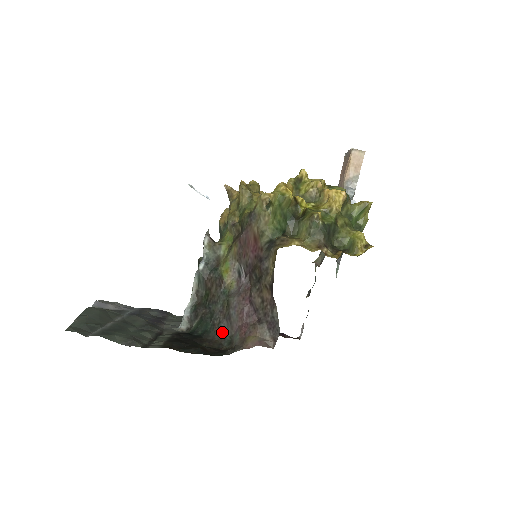
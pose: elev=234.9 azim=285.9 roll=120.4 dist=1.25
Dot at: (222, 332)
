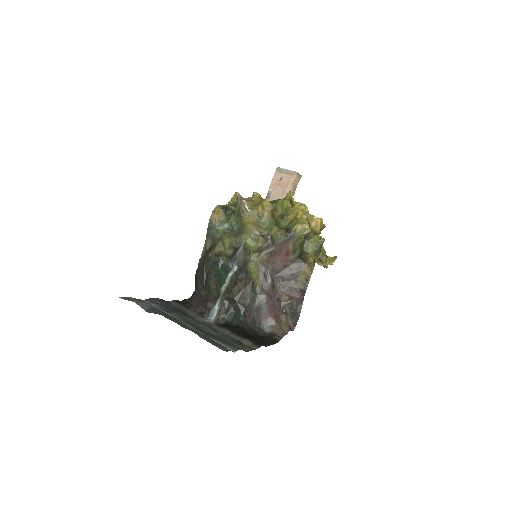
Dot at: (253, 321)
